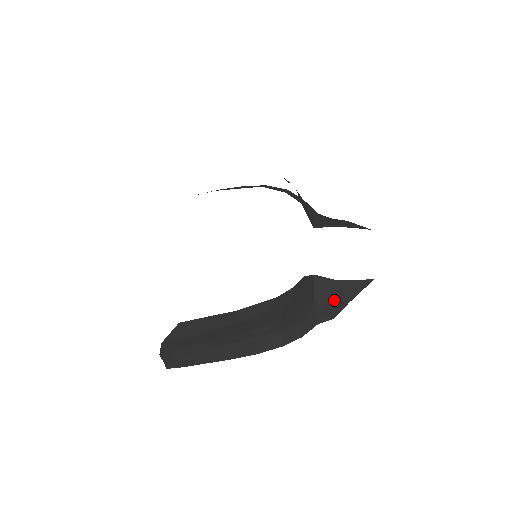
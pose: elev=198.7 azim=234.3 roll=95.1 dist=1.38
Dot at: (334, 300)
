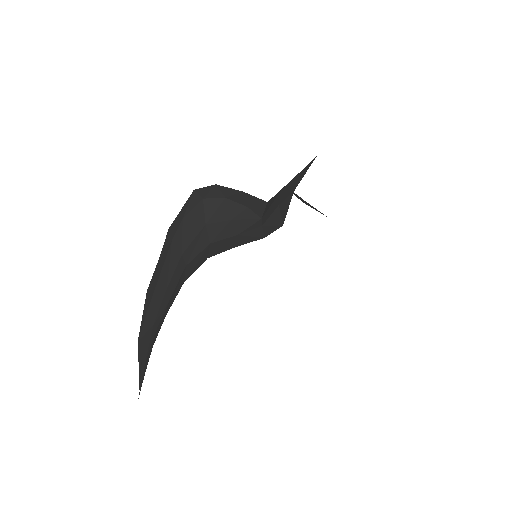
Dot at: (280, 204)
